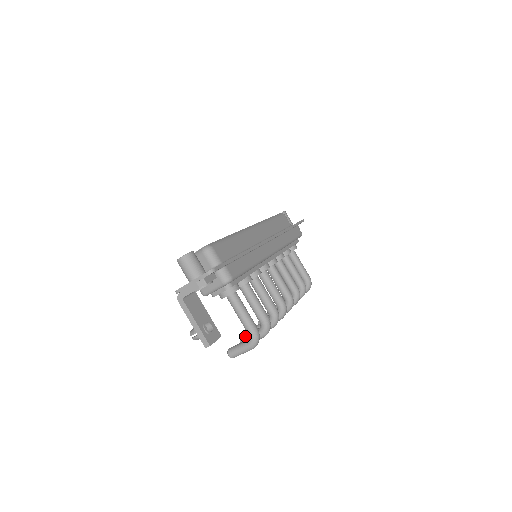
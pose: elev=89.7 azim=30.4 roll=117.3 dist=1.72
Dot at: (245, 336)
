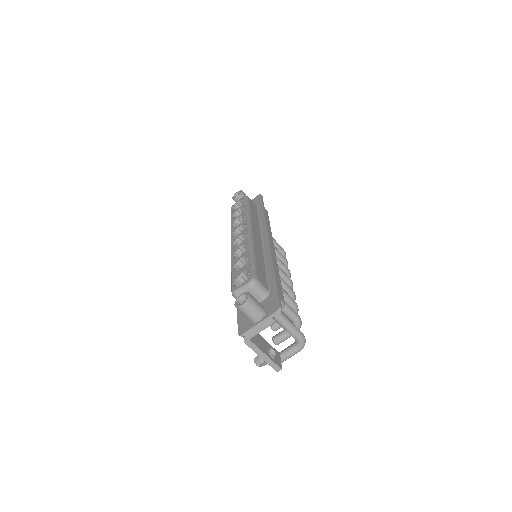
Dot at: (278, 337)
